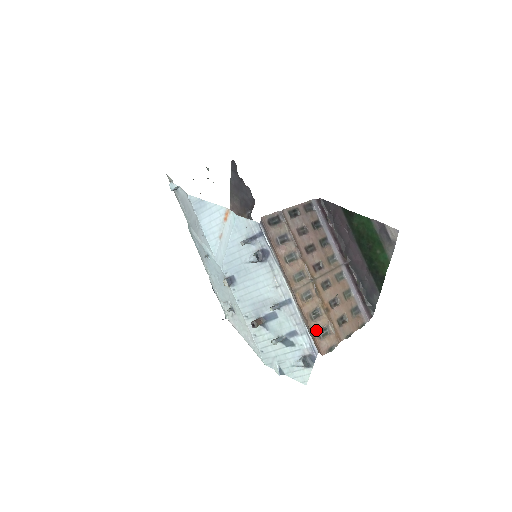
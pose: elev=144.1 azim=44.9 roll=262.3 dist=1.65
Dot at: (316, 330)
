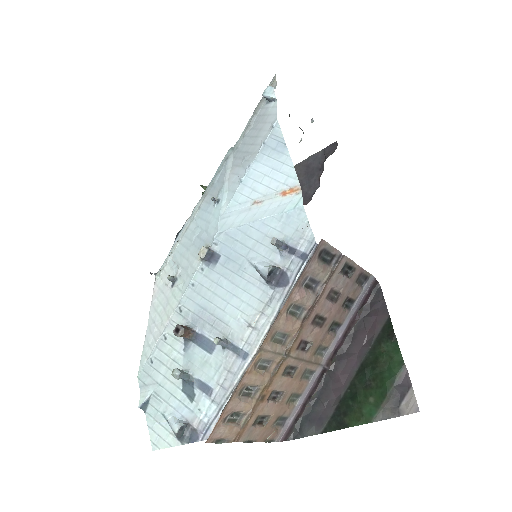
Dot at: (231, 409)
